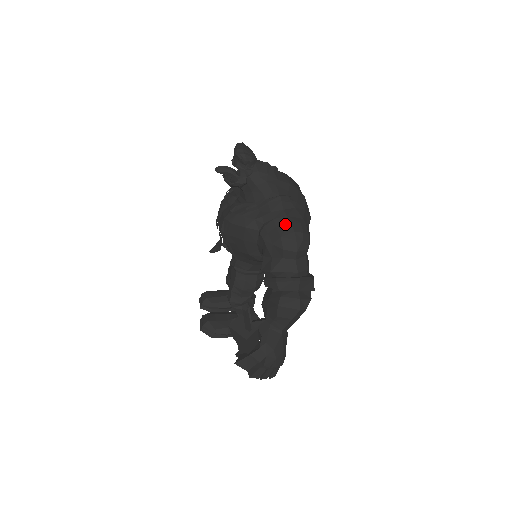
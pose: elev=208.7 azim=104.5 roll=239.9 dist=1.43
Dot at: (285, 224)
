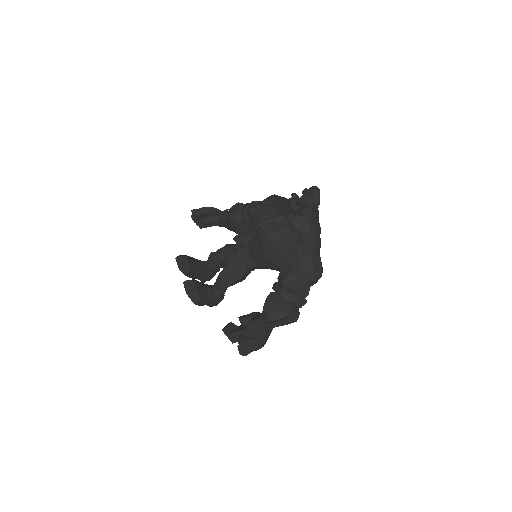
Dot at: (318, 262)
